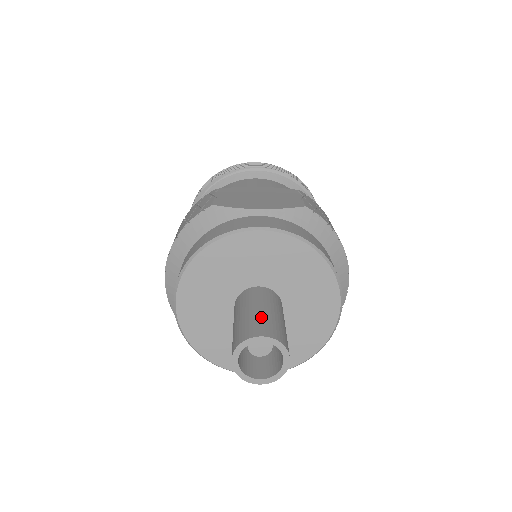
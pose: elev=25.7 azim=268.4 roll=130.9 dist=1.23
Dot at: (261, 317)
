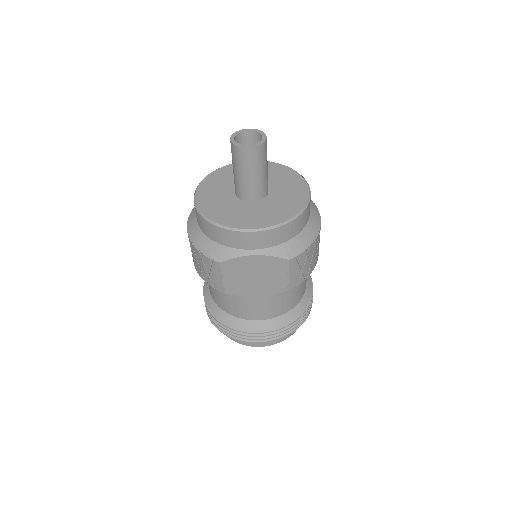
Dot at: occluded
